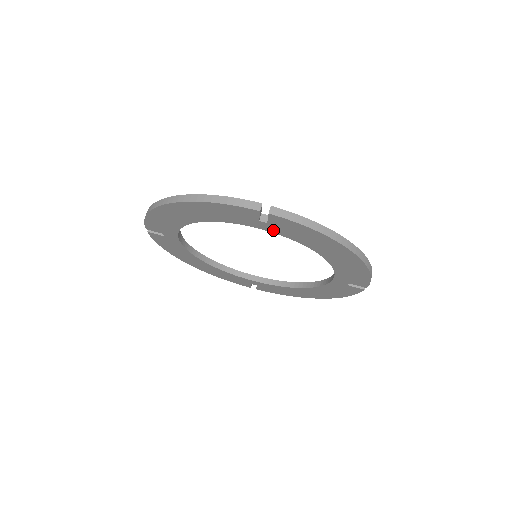
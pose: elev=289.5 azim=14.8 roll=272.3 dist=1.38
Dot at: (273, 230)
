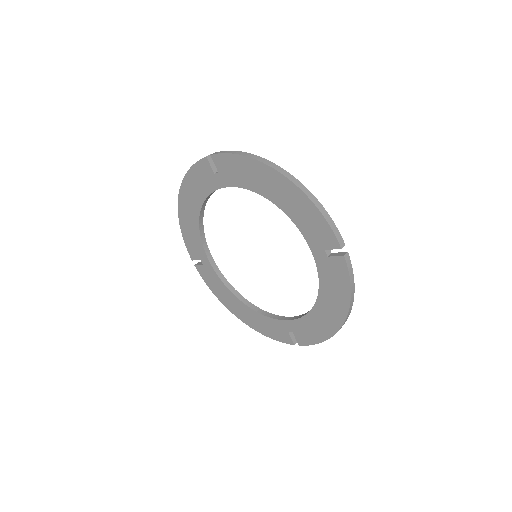
Dot at: (227, 182)
